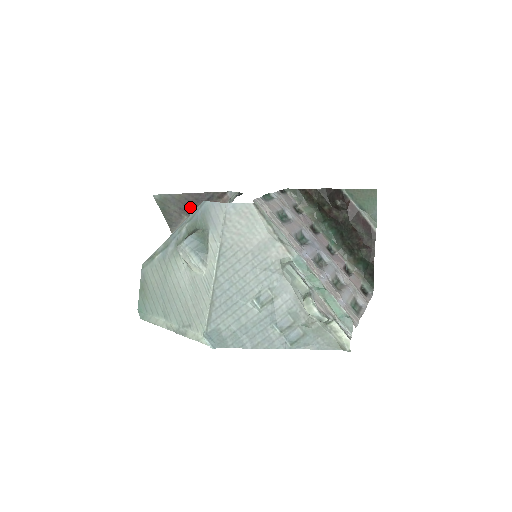
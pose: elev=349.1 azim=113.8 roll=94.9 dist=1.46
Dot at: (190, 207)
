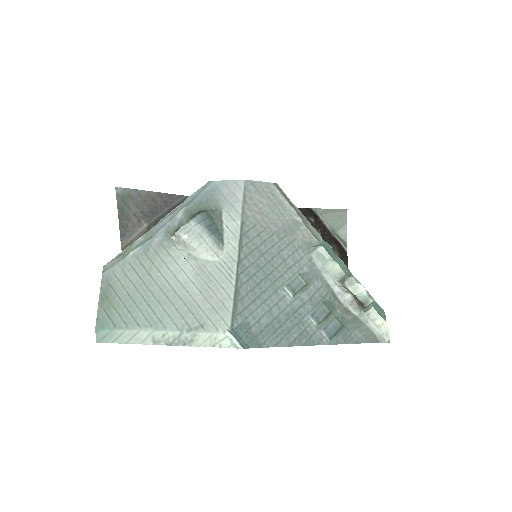
Dot at: (154, 212)
